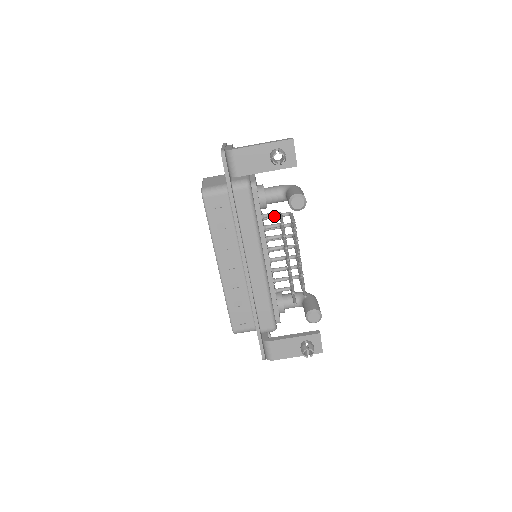
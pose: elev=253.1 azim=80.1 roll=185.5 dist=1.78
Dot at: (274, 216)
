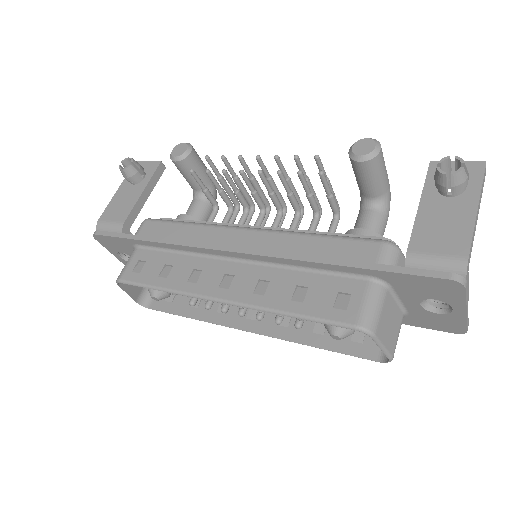
Dot at: occluded
